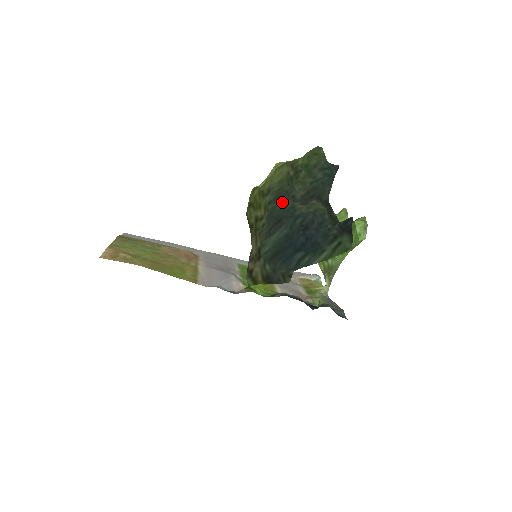
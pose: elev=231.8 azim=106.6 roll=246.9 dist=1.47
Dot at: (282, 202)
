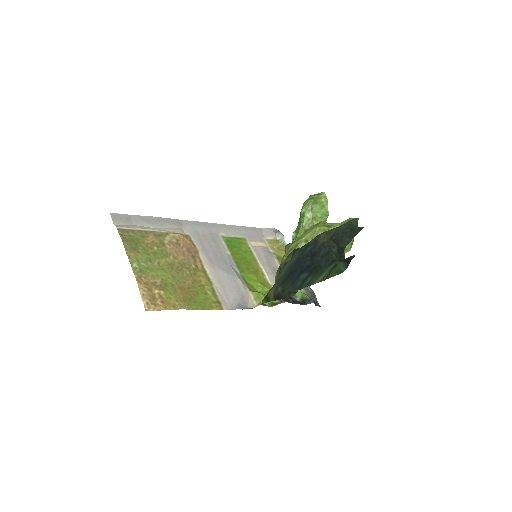
Dot at: occluded
